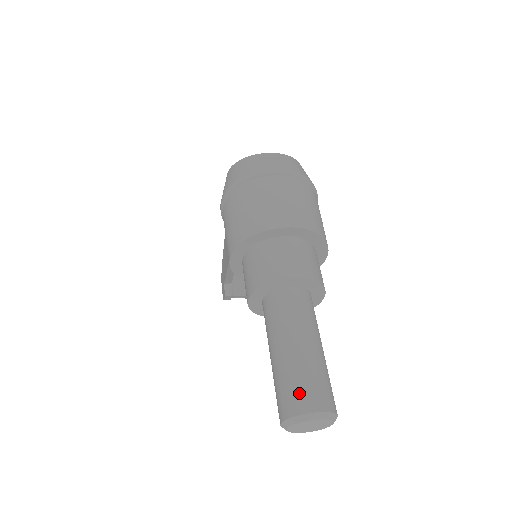
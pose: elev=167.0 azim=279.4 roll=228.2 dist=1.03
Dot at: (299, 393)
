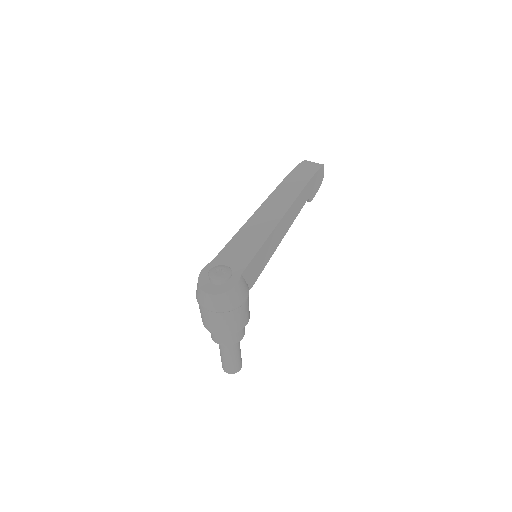
Dot at: (223, 366)
